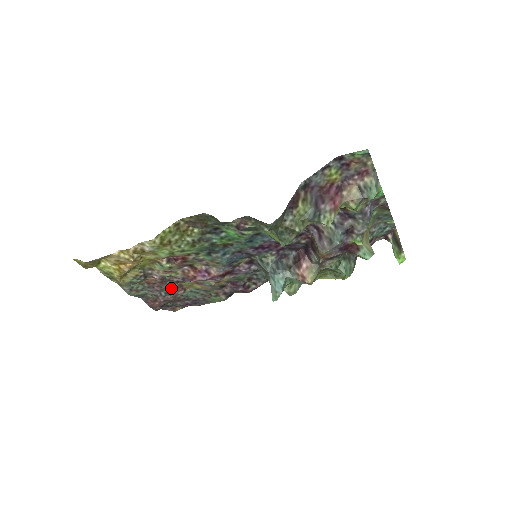
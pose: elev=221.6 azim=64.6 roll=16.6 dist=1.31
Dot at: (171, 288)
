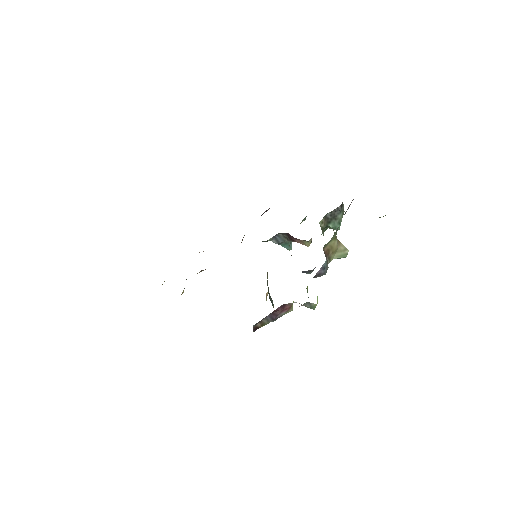
Dot at: occluded
